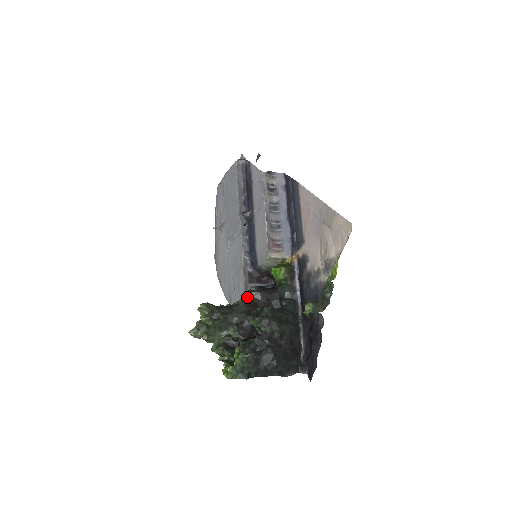
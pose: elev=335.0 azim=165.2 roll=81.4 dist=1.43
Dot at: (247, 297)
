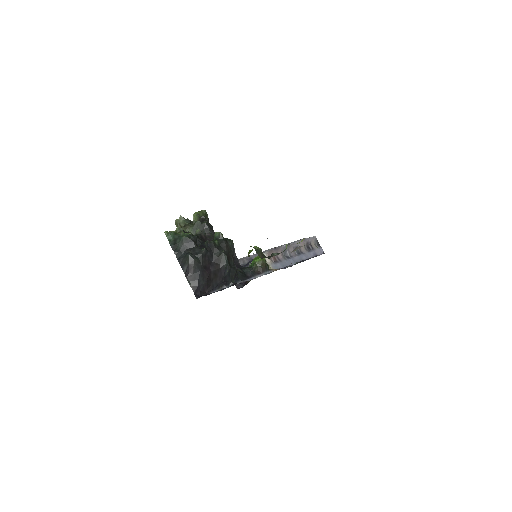
Dot at: occluded
